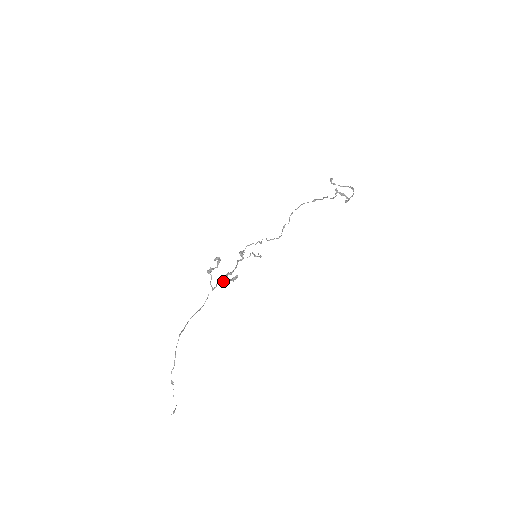
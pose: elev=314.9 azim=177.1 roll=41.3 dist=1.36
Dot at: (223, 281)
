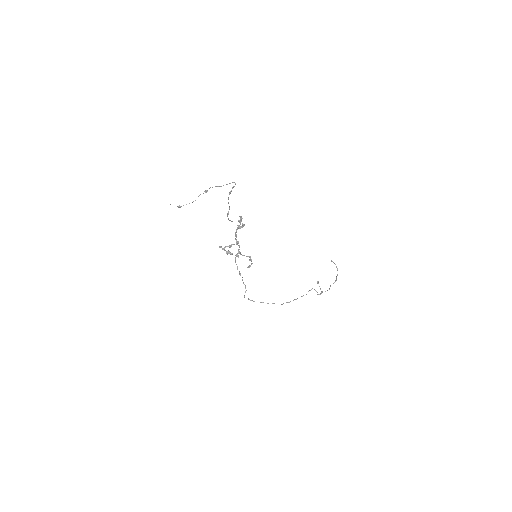
Dot at: (221, 246)
